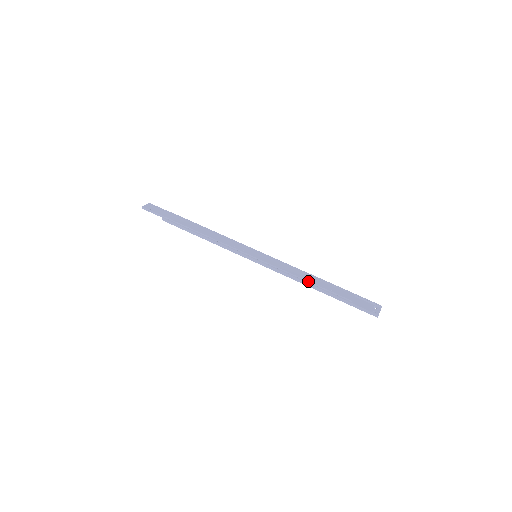
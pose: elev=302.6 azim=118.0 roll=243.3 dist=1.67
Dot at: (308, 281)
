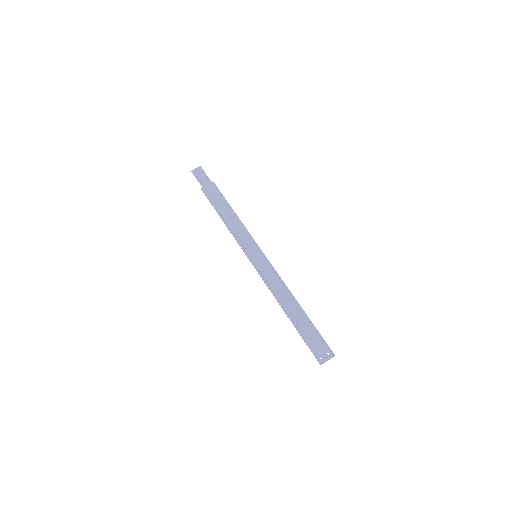
Dot at: (281, 303)
